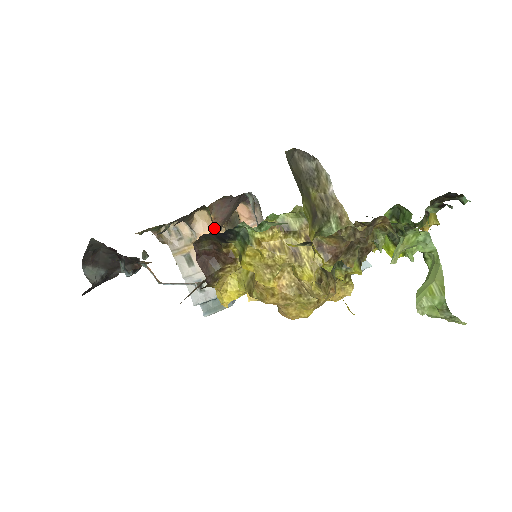
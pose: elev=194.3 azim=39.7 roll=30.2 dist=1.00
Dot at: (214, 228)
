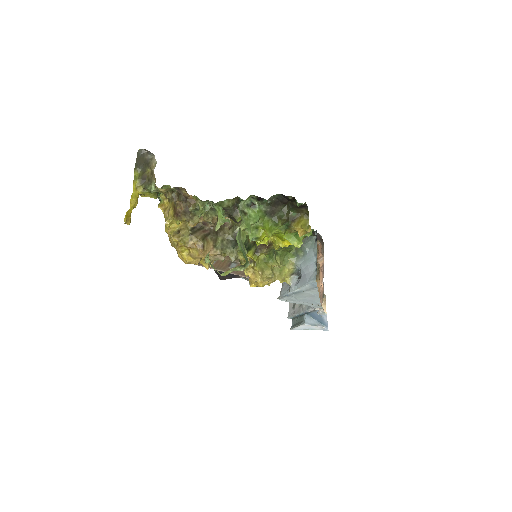
Dot at: occluded
